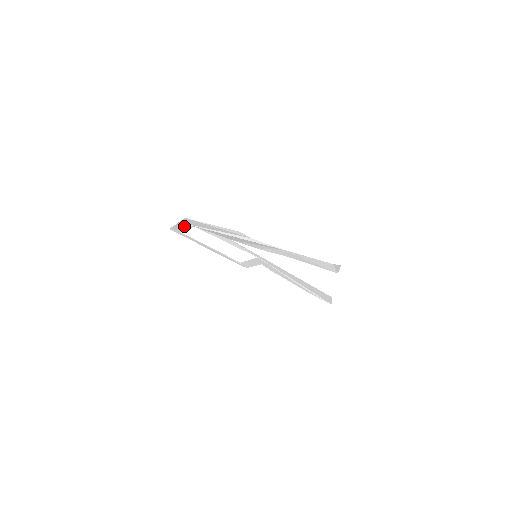
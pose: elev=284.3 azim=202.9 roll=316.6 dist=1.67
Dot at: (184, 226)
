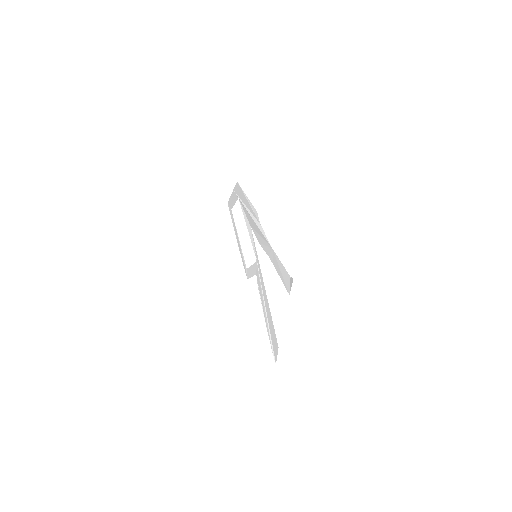
Dot at: (235, 198)
